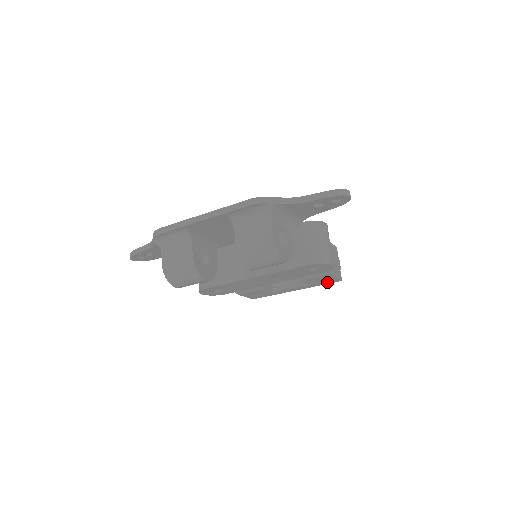
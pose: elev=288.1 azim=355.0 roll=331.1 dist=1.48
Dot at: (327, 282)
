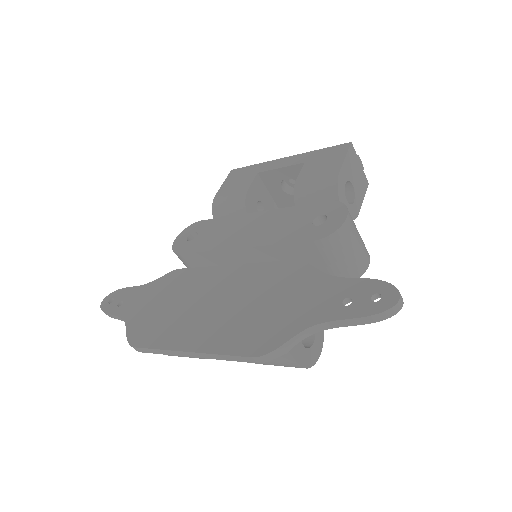
Dot at: occluded
